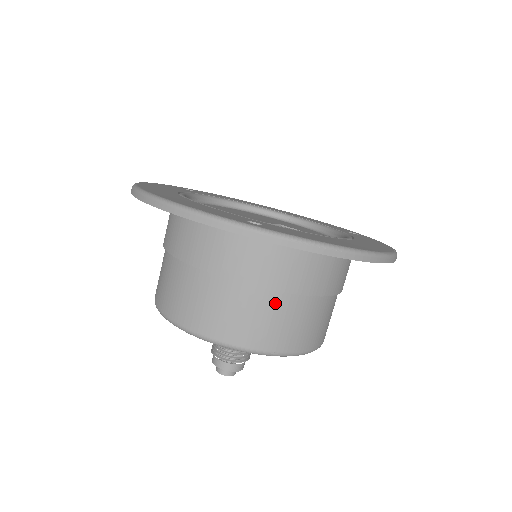
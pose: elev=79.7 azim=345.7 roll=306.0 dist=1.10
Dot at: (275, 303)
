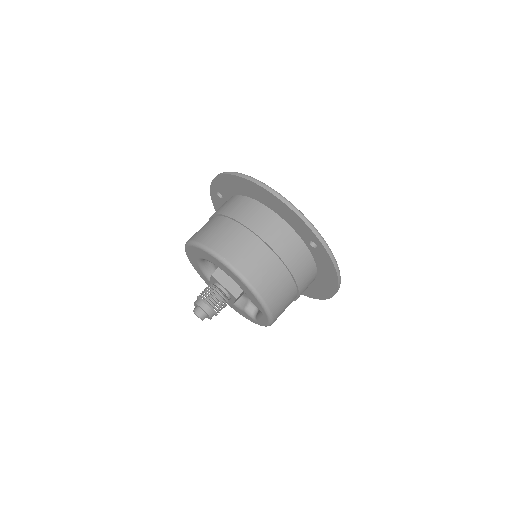
Dot at: (289, 286)
